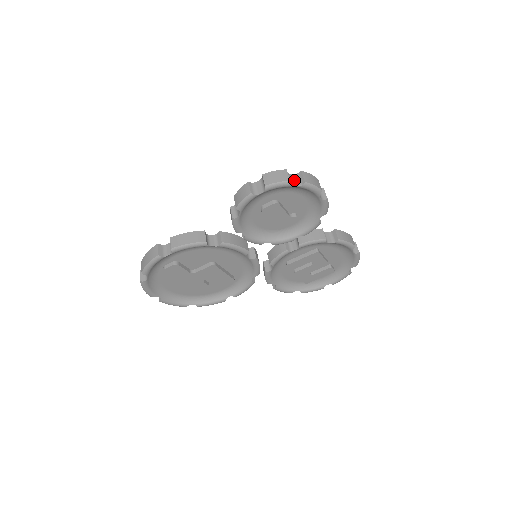
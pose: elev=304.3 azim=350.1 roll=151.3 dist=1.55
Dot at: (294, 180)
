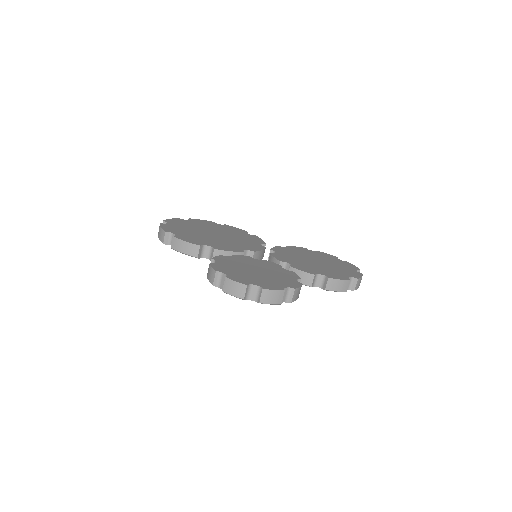
Dot at: (253, 293)
